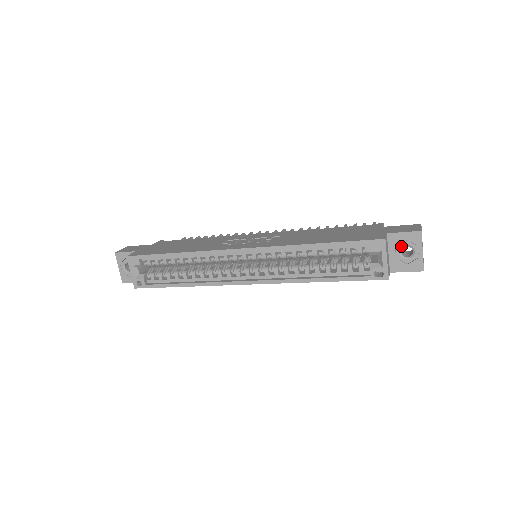
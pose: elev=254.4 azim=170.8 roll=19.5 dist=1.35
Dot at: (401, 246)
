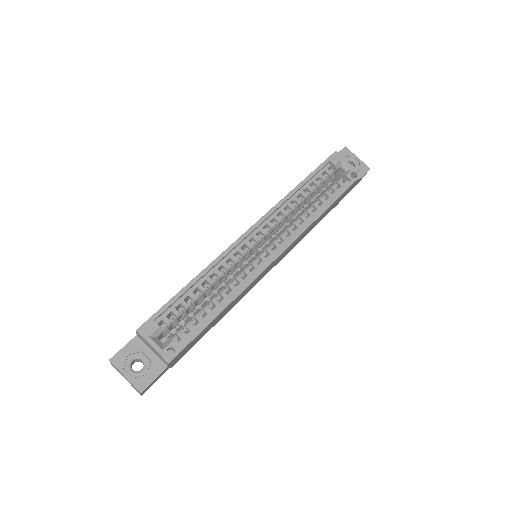
Dot at: occluded
